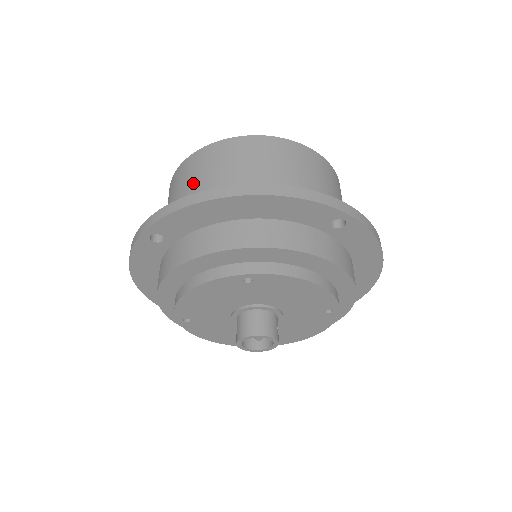
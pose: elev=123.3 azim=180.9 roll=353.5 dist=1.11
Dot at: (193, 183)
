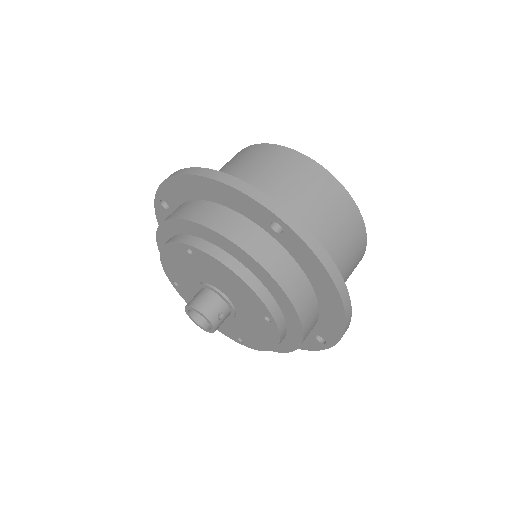
Dot at: occluded
